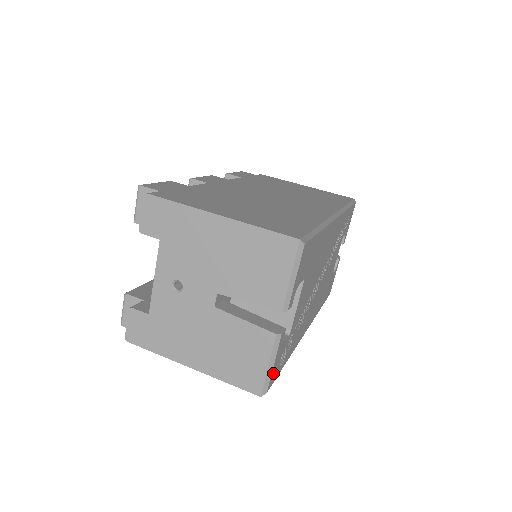
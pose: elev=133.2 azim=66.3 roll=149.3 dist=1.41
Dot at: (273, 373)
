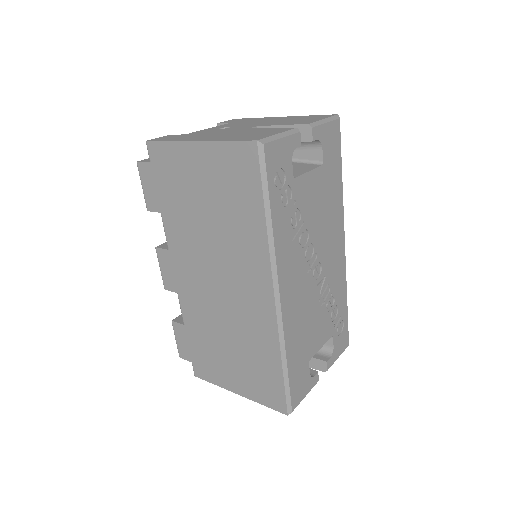
Dot at: (275, 150)
